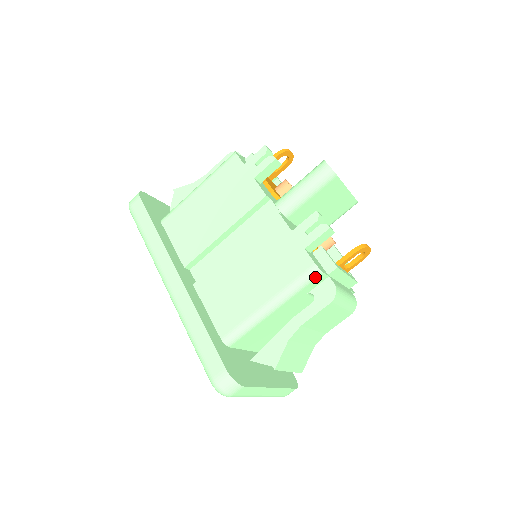
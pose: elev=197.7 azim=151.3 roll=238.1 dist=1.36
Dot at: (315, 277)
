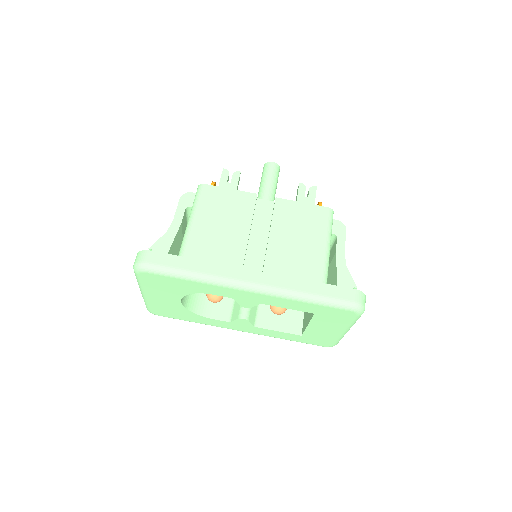
Dot at: occluded
